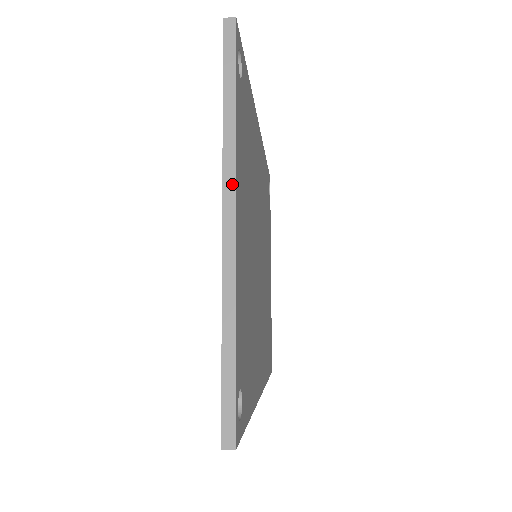
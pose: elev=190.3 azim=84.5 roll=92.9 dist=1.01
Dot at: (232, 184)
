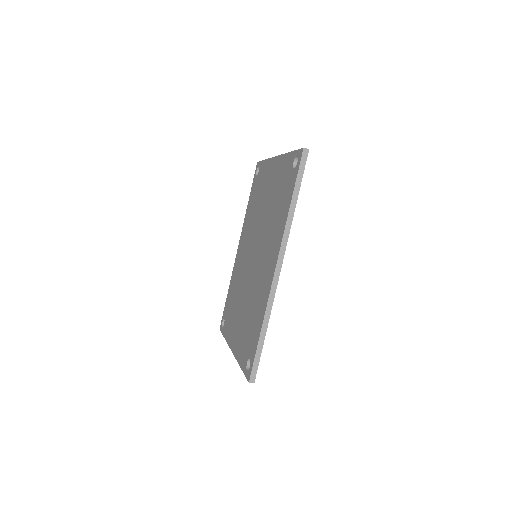
Dot at: occluded
